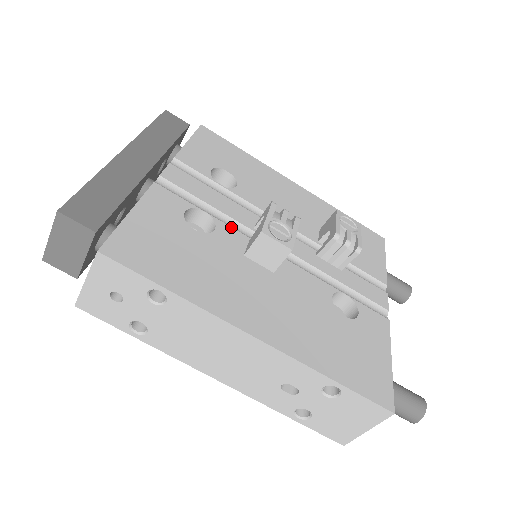
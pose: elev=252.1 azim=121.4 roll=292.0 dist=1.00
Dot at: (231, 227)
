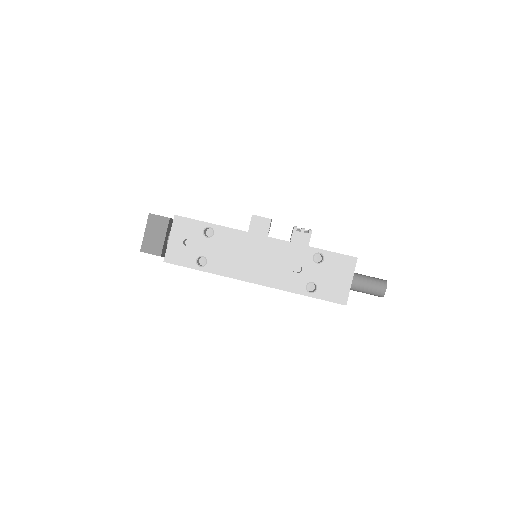
Dot at: occluded
